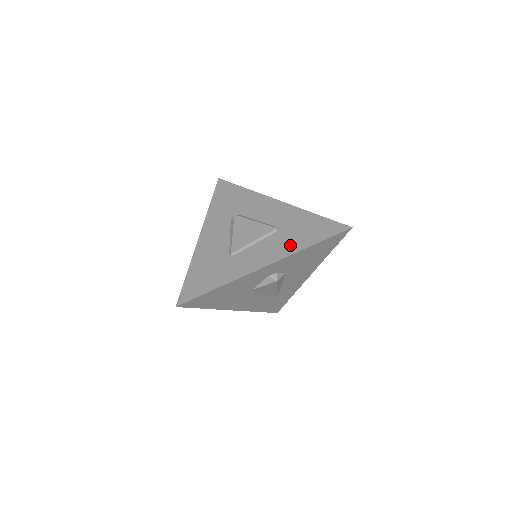
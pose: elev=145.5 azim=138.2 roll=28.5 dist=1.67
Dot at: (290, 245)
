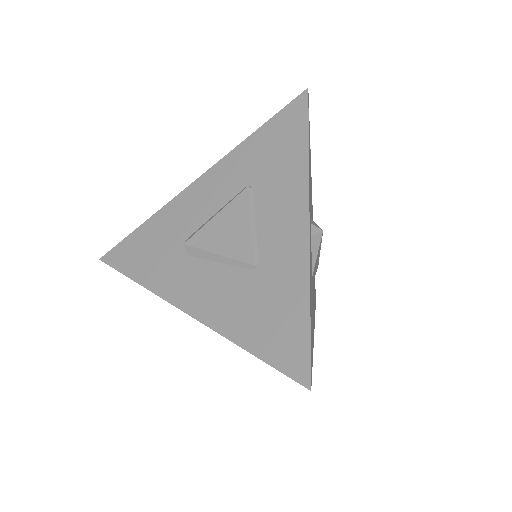
Dot at: (290, 174)
